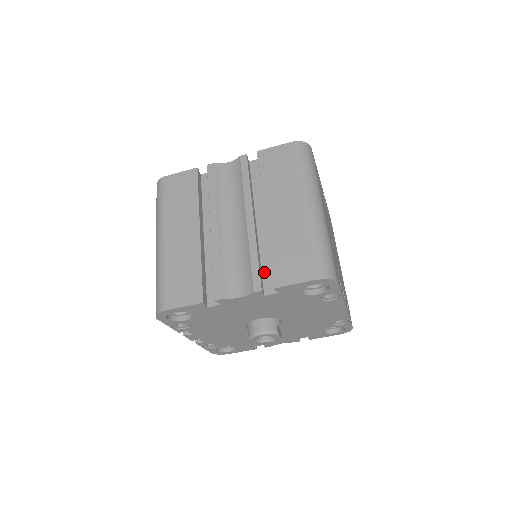
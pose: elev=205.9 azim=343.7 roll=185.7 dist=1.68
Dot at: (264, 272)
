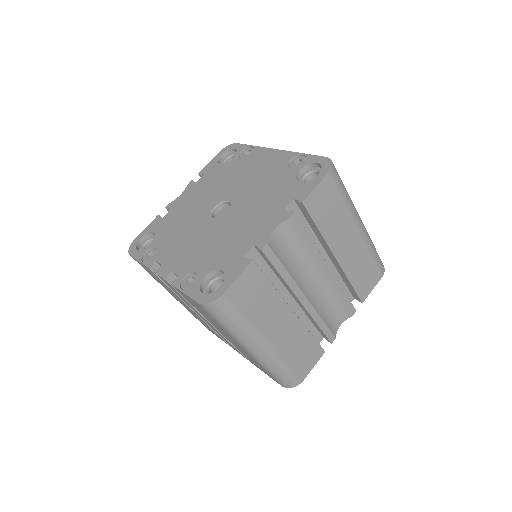
Dot at: occluded
